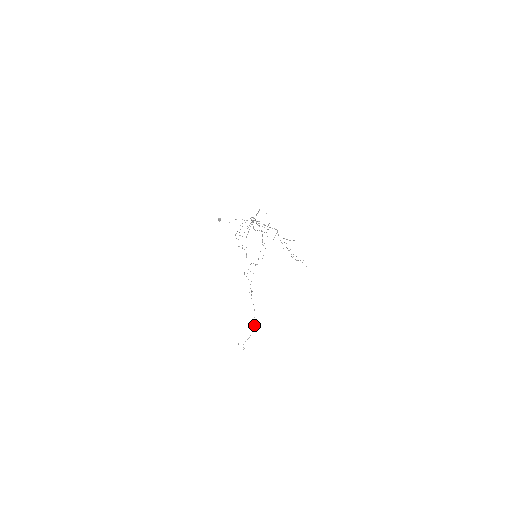
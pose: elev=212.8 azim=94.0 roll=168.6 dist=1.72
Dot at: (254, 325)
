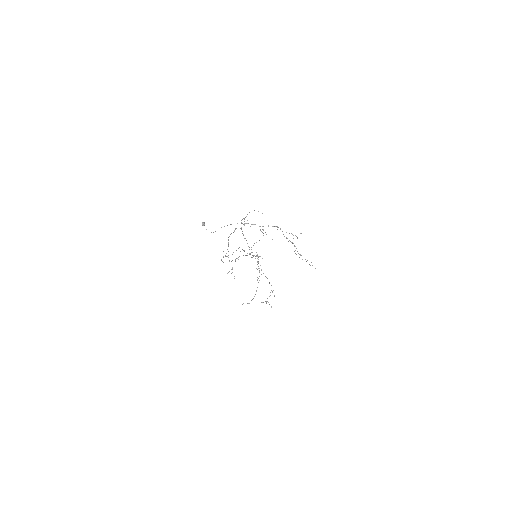
Dot at: (273, 290)
